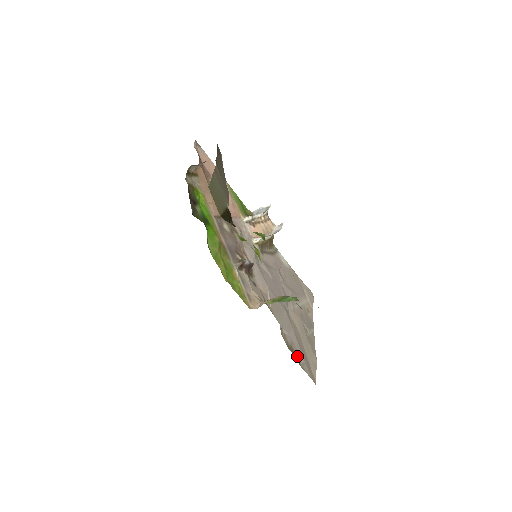
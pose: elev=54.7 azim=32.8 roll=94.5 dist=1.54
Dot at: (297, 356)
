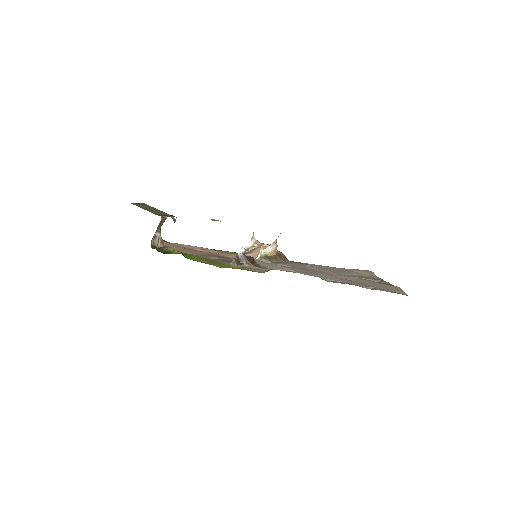
Dot at: occluded
